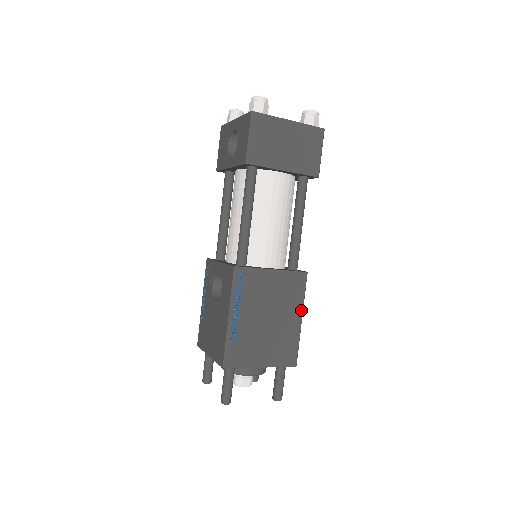
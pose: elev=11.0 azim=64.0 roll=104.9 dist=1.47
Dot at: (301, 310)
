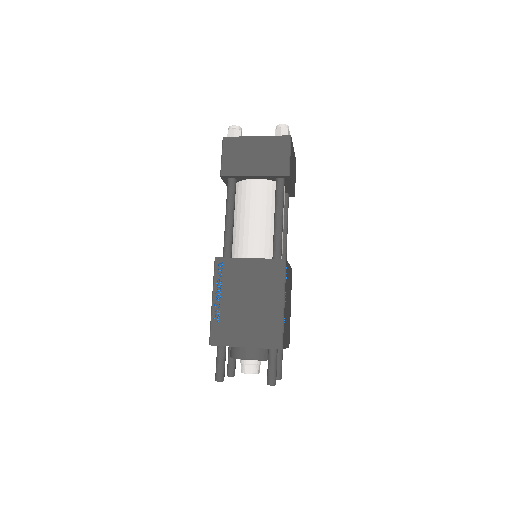
Dot at: (282, 295)
